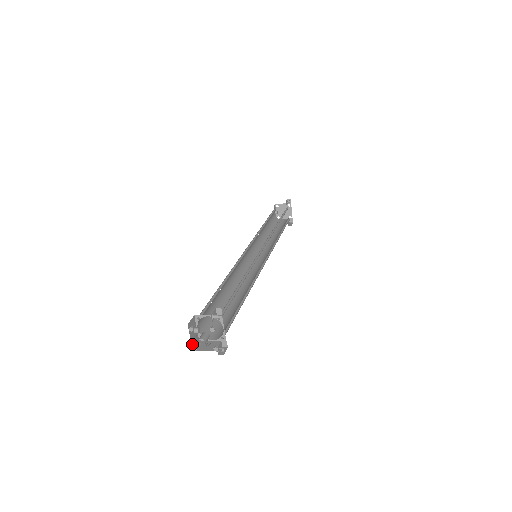
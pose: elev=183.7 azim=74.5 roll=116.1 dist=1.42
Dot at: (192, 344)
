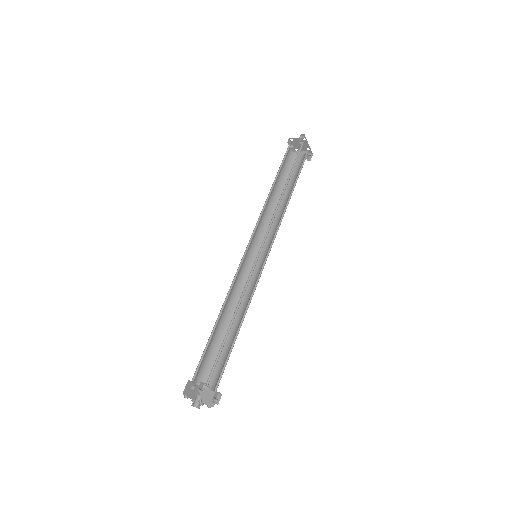
Dot at: (192, 398)
